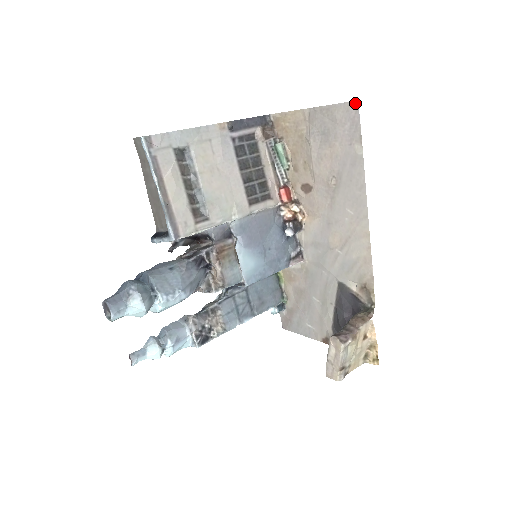
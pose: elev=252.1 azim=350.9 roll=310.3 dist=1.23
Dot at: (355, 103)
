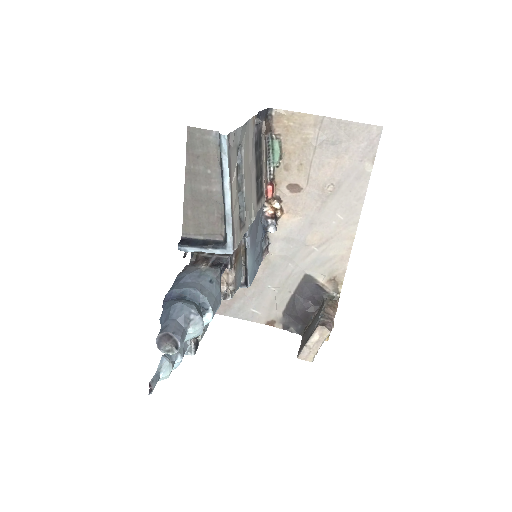
Dot at: (379, 128)
